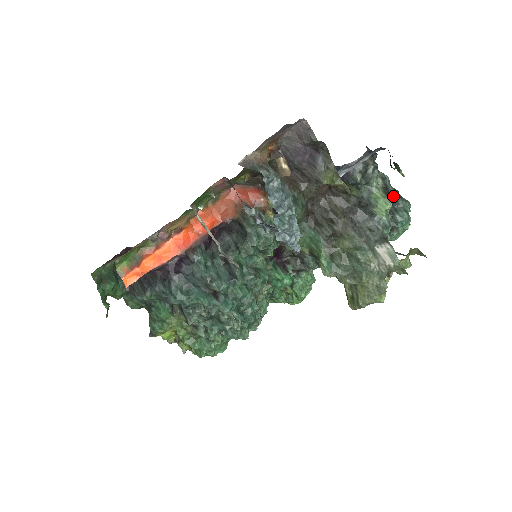
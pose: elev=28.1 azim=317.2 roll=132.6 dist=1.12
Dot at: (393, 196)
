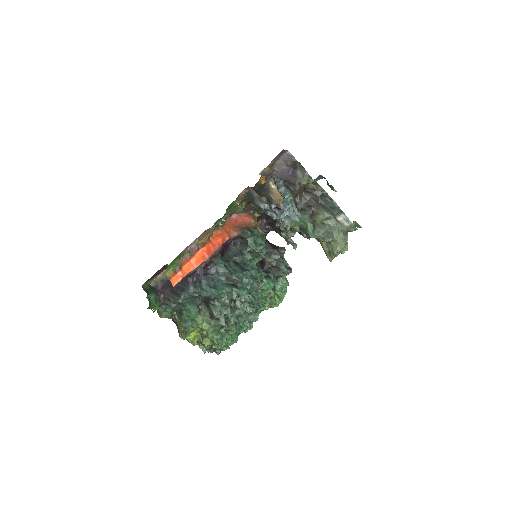
Dot at: occluded
